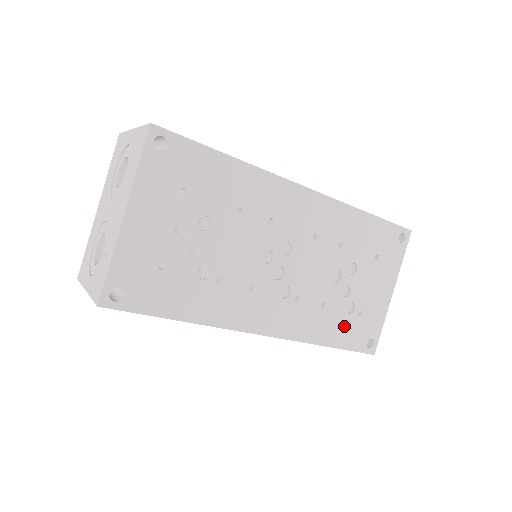
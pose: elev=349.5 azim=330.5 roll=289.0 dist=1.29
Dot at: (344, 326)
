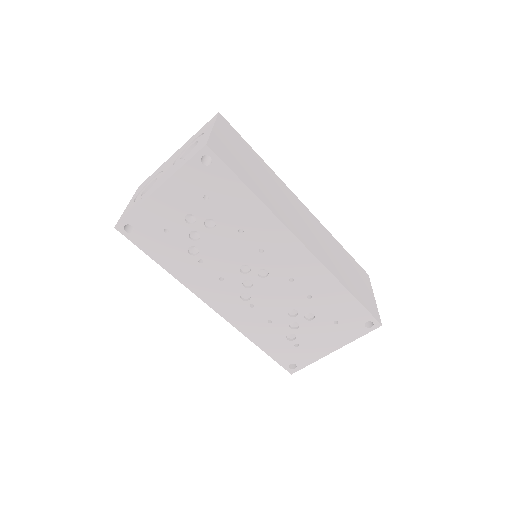
Dot at: (279, 343)
